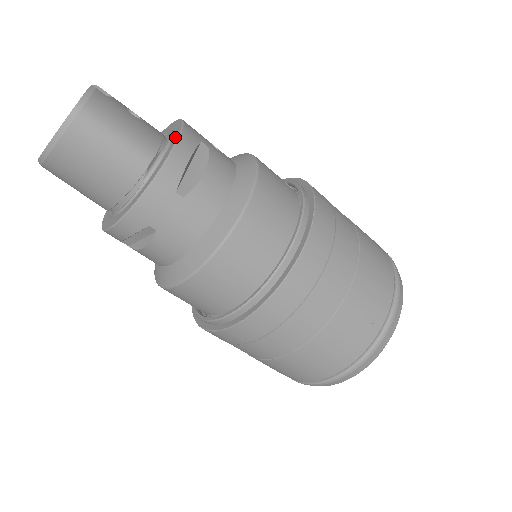
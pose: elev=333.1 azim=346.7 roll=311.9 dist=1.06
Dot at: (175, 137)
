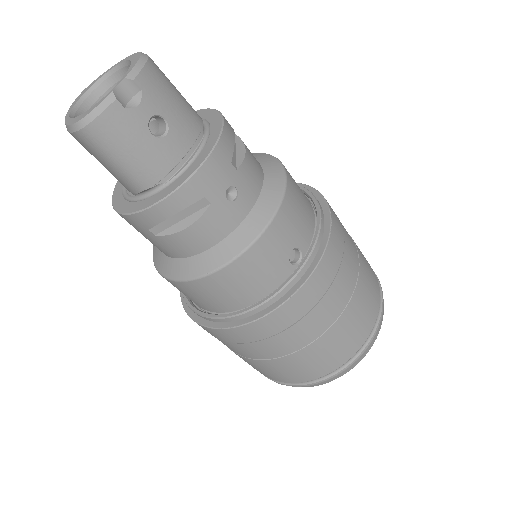
Dot at: (174, 185)
